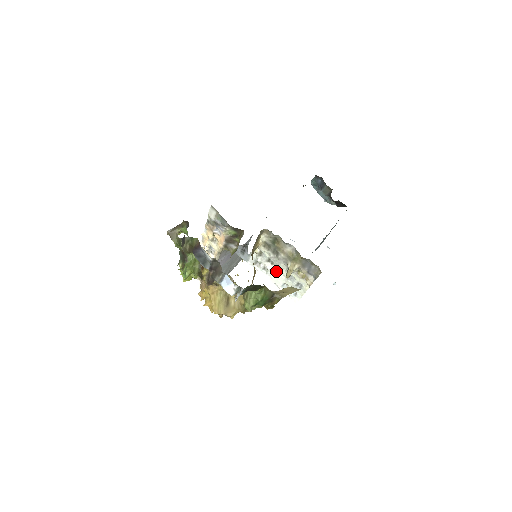
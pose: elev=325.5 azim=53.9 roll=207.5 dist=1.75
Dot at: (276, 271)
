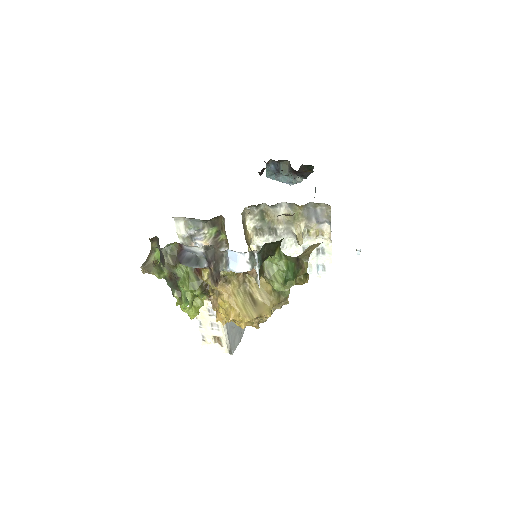
Dot at: occluded
